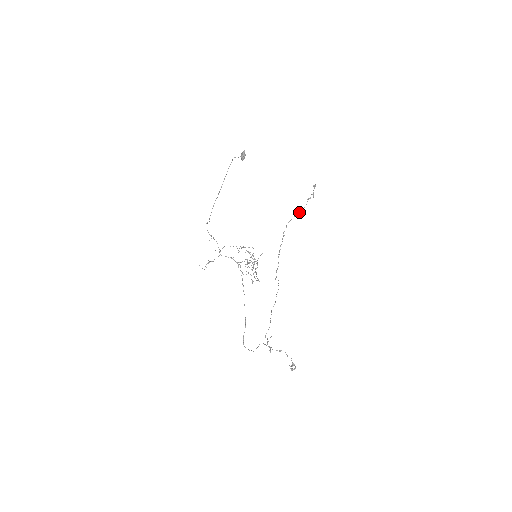
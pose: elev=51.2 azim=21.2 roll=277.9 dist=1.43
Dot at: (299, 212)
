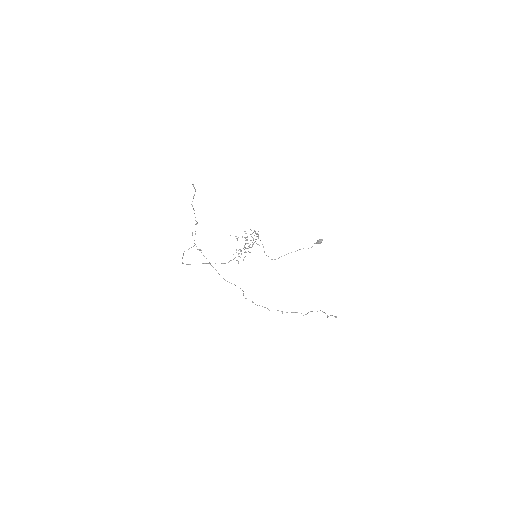
Dot at: occluded
